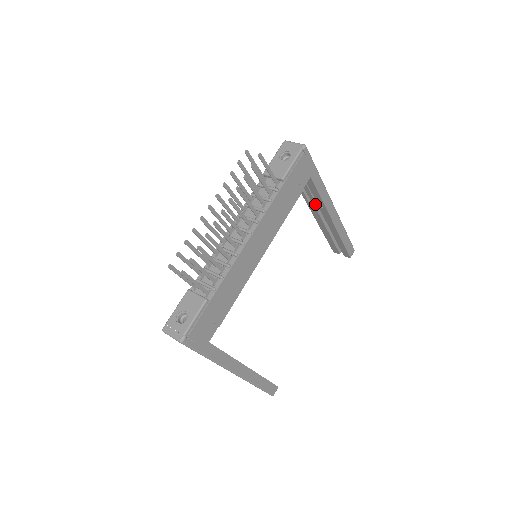
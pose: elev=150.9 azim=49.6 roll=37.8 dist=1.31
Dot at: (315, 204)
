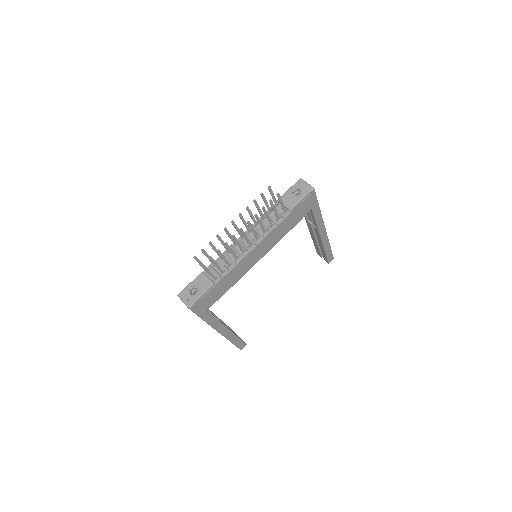
Dot at: (311, 223)
